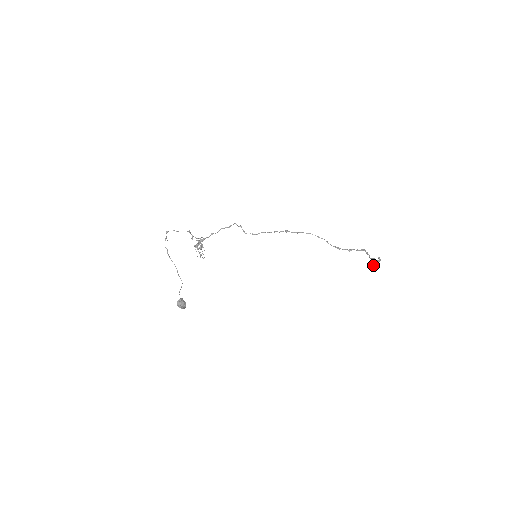
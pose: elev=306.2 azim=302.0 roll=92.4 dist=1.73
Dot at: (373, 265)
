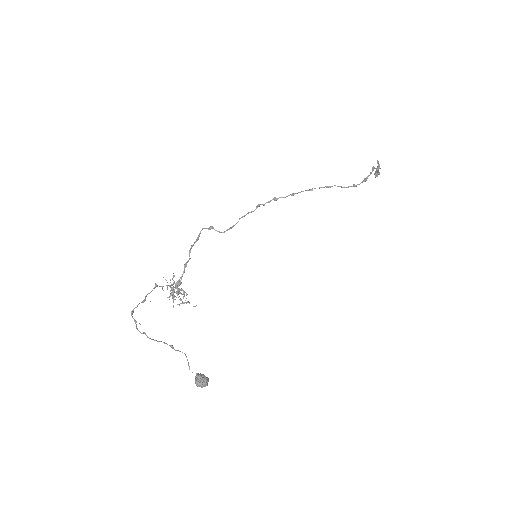
Dot at: (377, 176)
